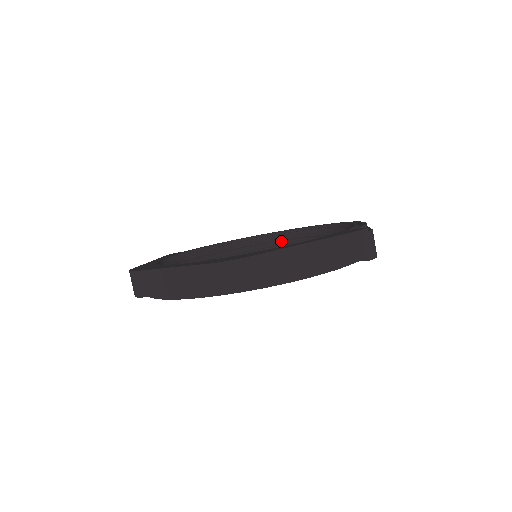
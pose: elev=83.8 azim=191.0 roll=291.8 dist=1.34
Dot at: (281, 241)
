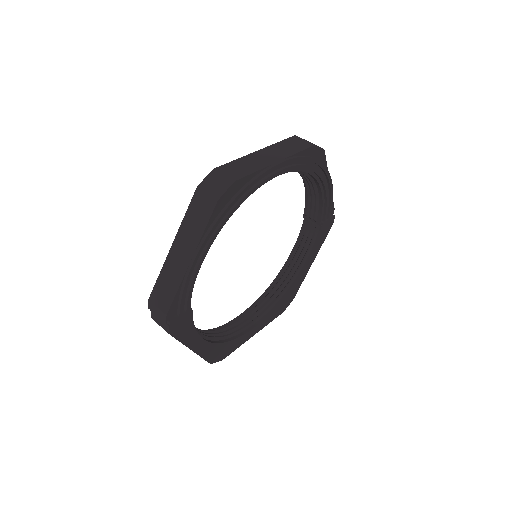
Dot at: (227, 330)
